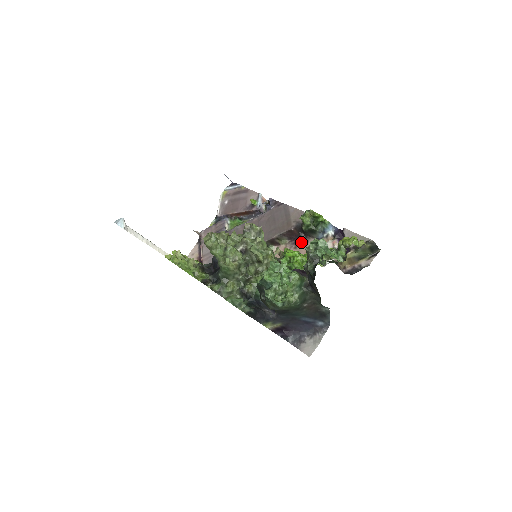
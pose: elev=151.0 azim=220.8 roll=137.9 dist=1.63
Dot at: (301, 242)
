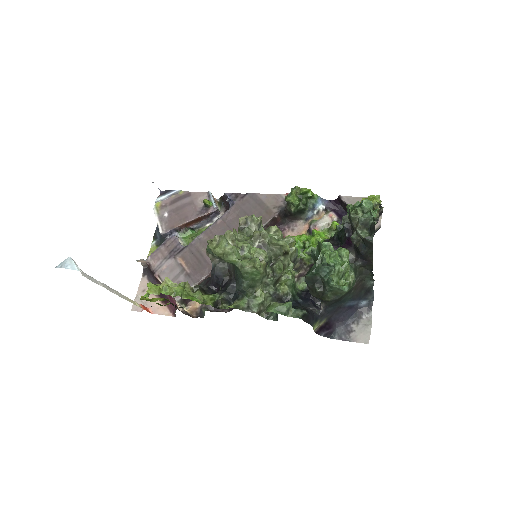
Dot at: (288, 229)
